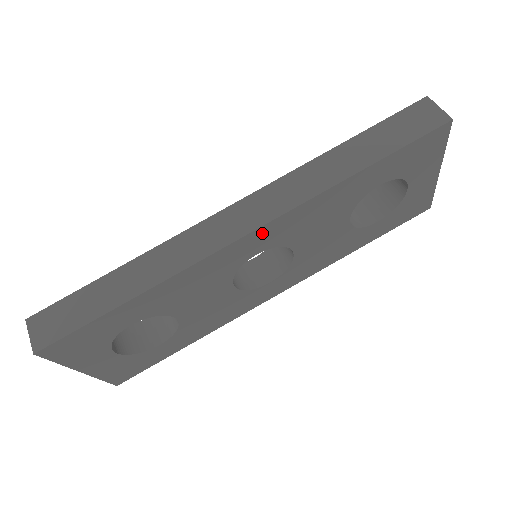
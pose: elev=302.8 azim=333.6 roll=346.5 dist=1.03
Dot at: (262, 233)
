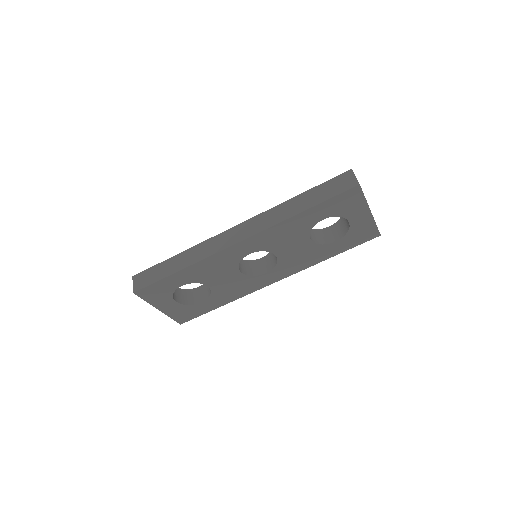
Dot at: (248, 242)
